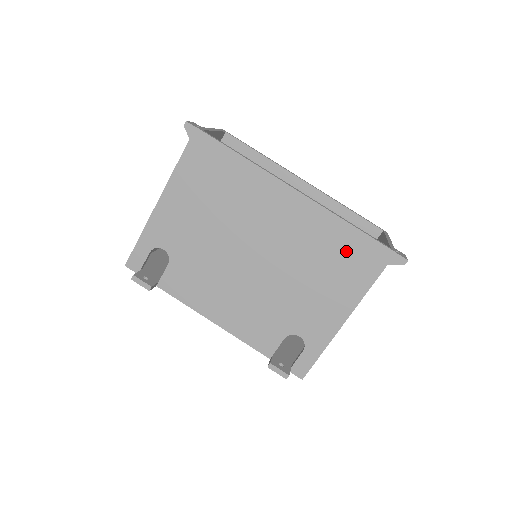
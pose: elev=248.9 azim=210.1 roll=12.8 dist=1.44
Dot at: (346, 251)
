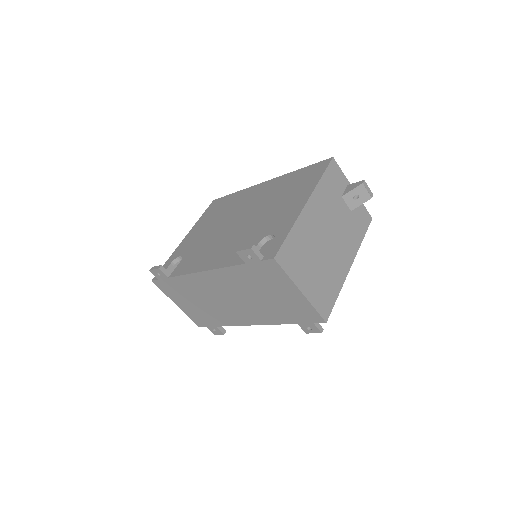
Dot at: (299, 179)
